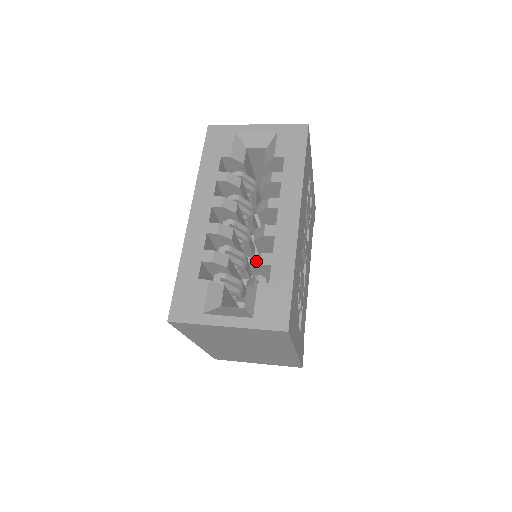
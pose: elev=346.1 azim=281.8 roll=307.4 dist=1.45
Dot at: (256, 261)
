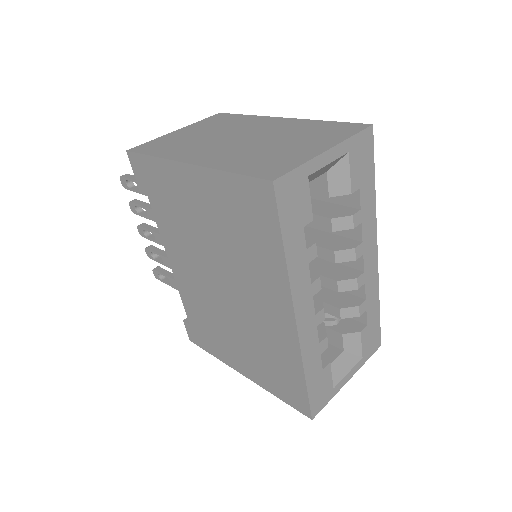
Dot at: (352, 313)
